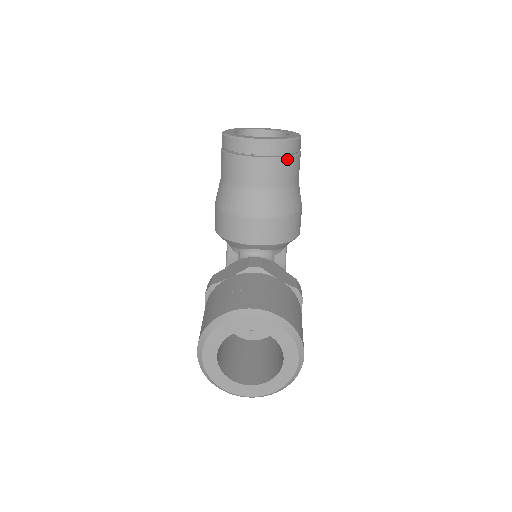
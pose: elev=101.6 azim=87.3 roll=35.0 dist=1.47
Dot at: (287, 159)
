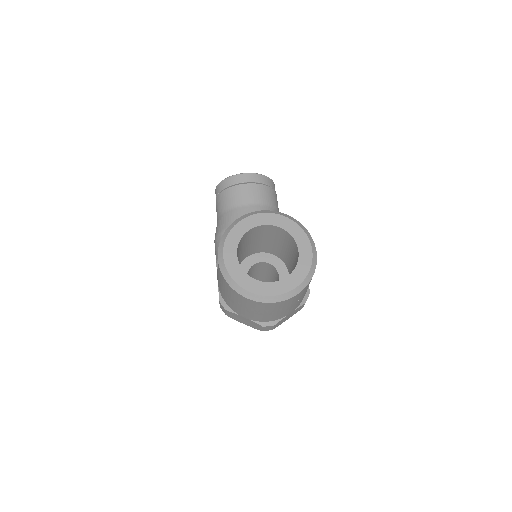
Dot at: (267, 187)
